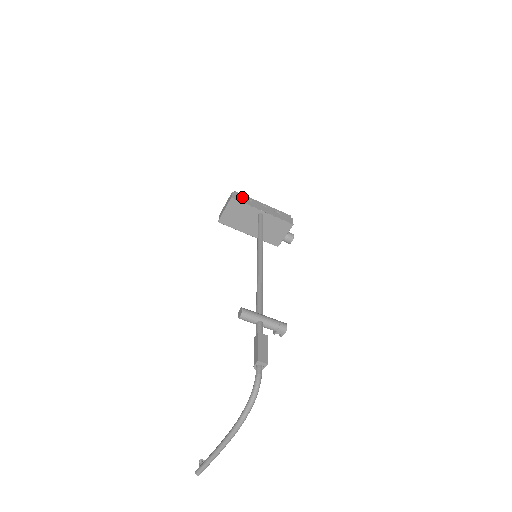
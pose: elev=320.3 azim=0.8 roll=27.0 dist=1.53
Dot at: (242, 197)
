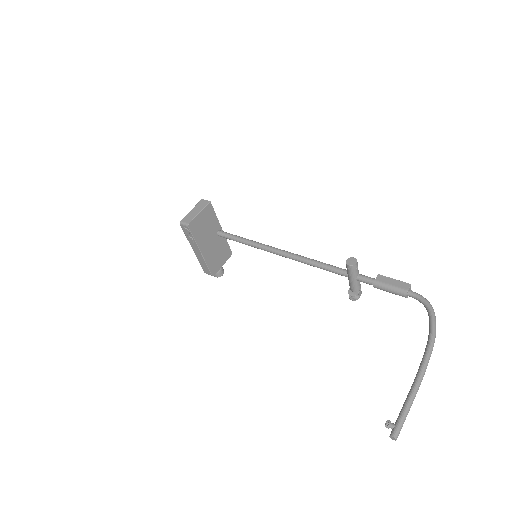
Dot at: occluded
